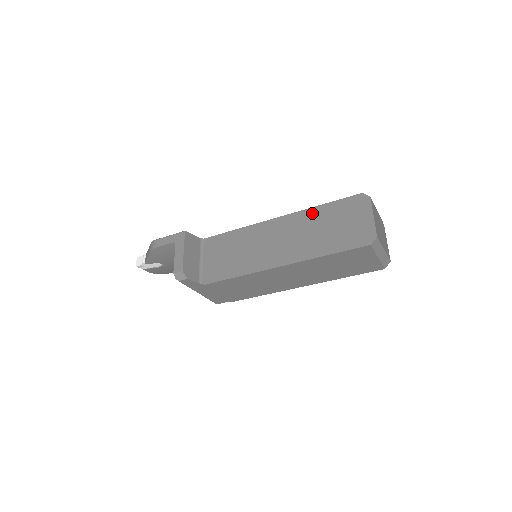
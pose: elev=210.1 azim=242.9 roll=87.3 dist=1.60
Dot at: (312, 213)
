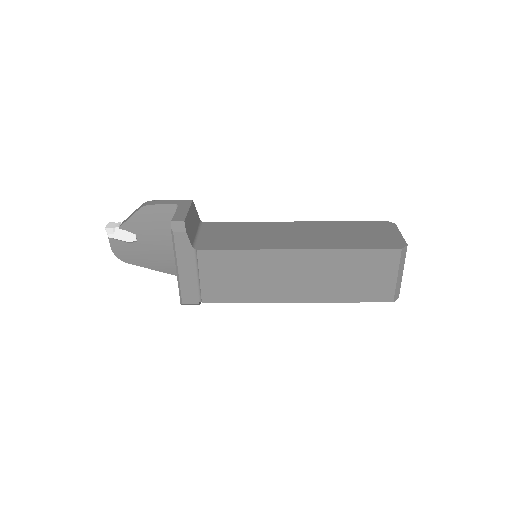
Dot at: (335, 224)
